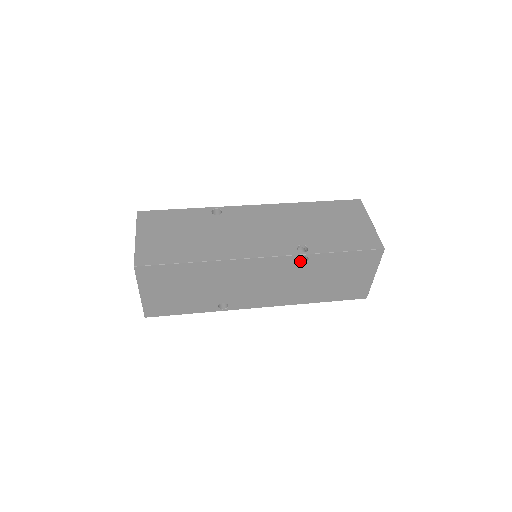
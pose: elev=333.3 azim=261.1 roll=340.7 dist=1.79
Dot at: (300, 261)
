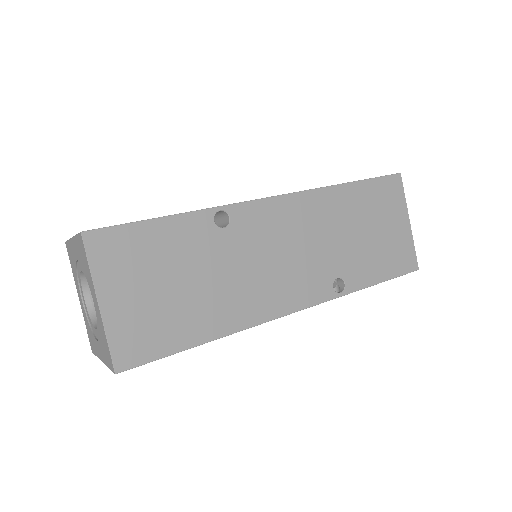
Dot at: occluded
